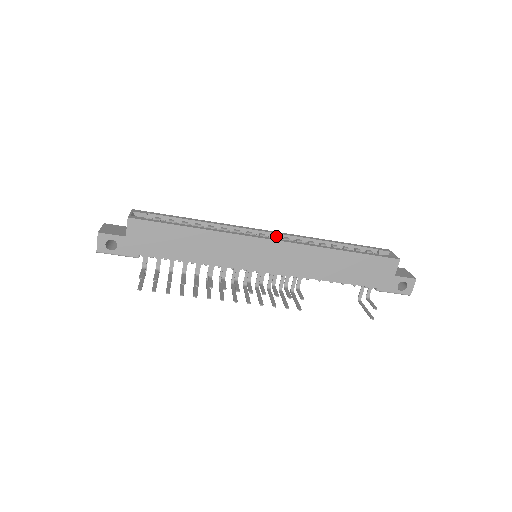
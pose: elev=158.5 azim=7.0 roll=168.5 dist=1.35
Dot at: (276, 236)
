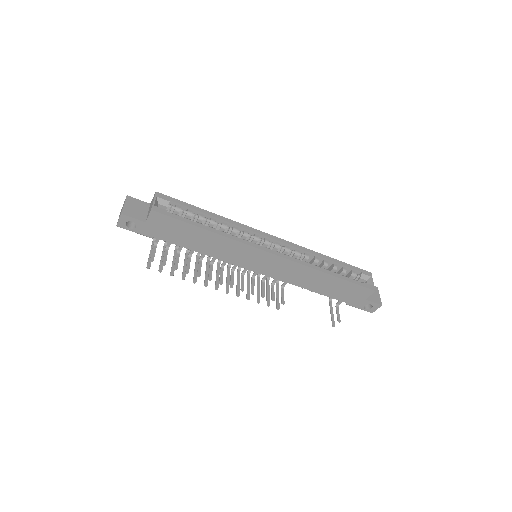
Dot at: (279, 244)
